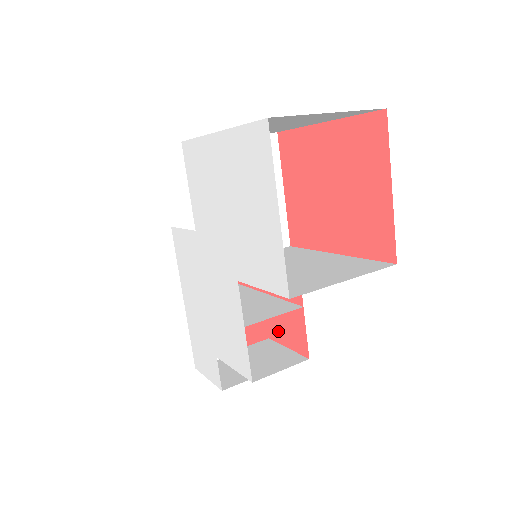
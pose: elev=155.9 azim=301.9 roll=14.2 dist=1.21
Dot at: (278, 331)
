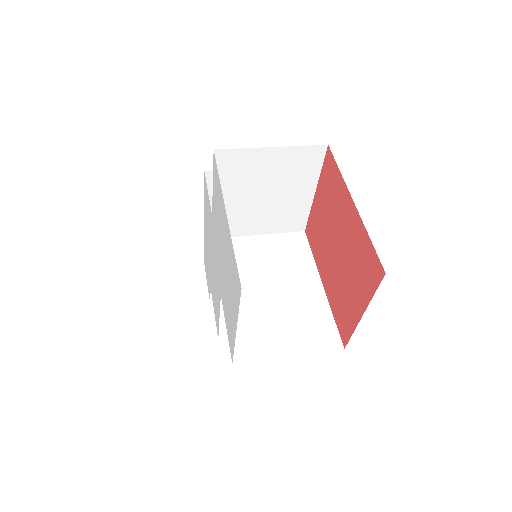
Dot at: occluded
